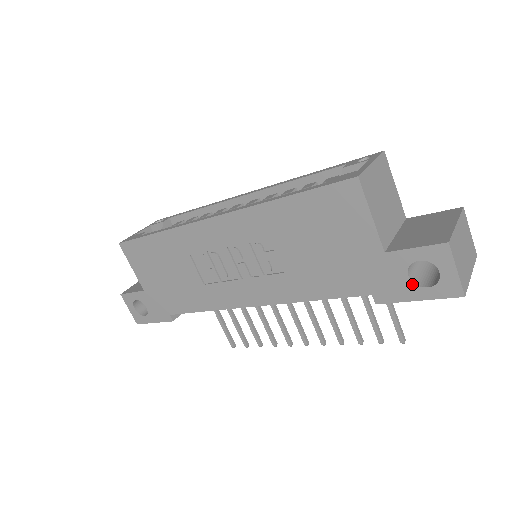
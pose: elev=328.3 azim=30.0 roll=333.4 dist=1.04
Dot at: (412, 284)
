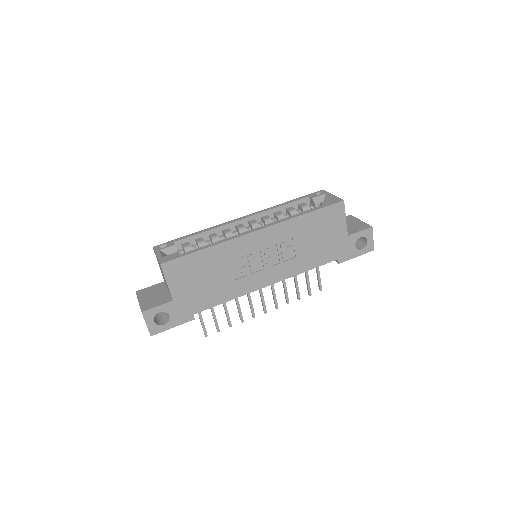
Dot at: (356, 249)
